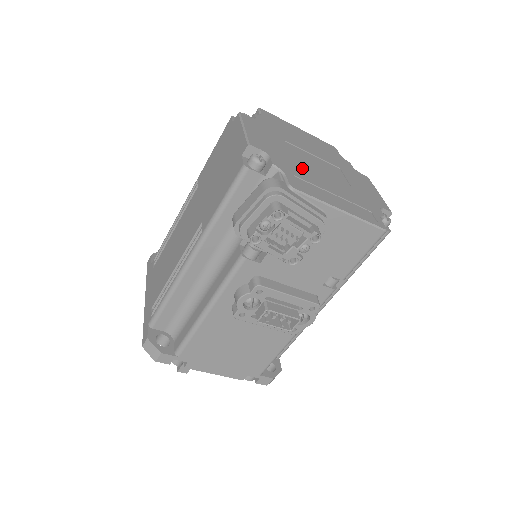
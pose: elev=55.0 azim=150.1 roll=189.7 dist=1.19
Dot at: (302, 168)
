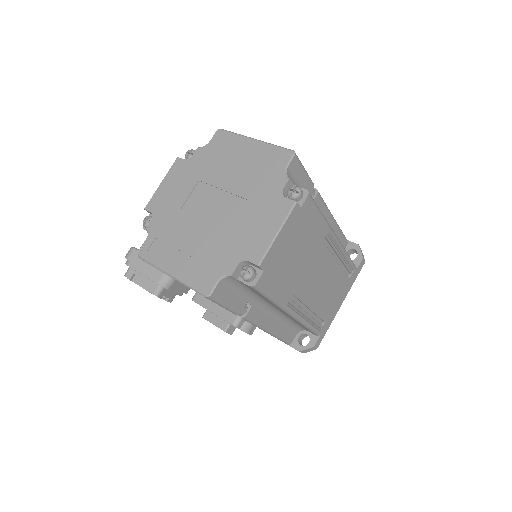
Dot at: (178, 223)
